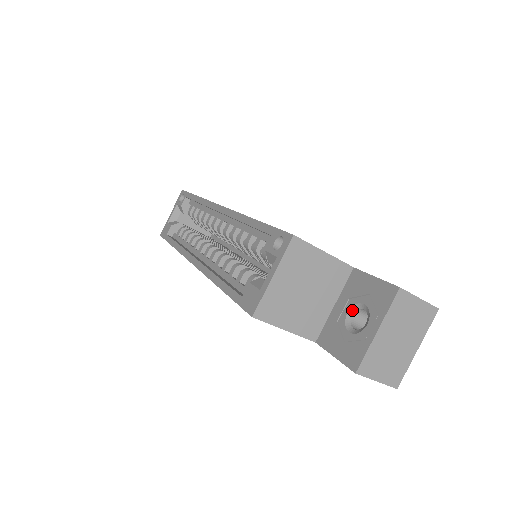
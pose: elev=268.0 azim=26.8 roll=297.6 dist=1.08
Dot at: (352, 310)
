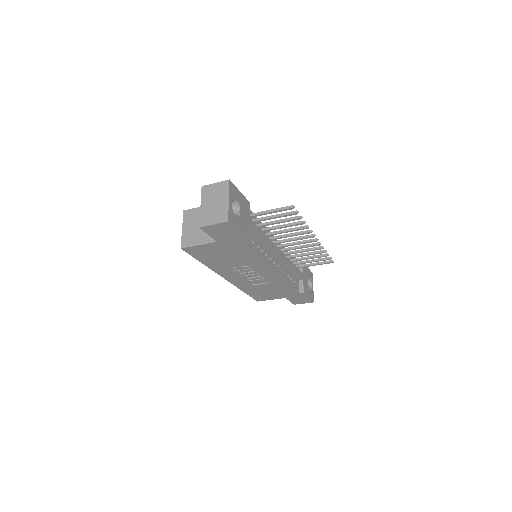
Dot at: occluded
